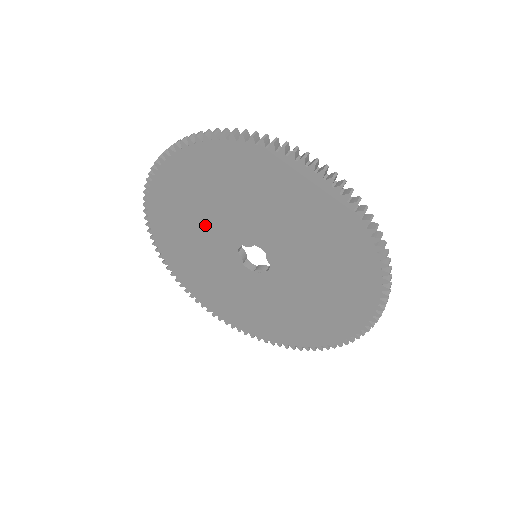
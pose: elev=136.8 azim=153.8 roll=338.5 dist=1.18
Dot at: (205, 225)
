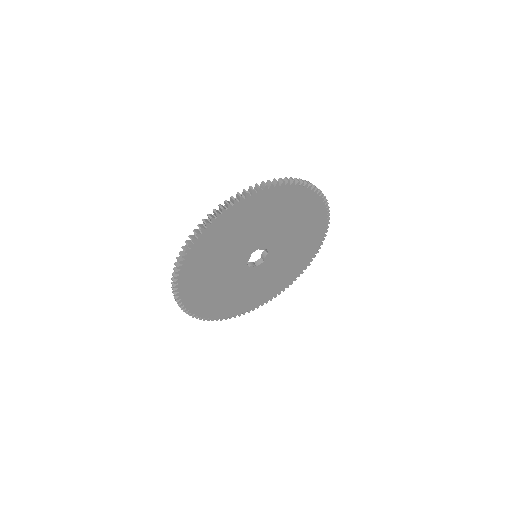
Dot at: (247, 236)
